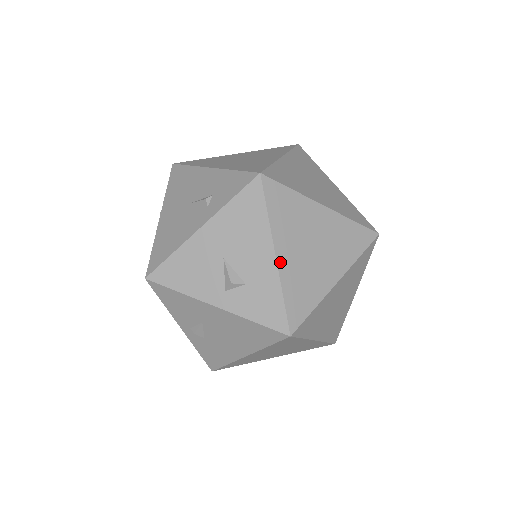
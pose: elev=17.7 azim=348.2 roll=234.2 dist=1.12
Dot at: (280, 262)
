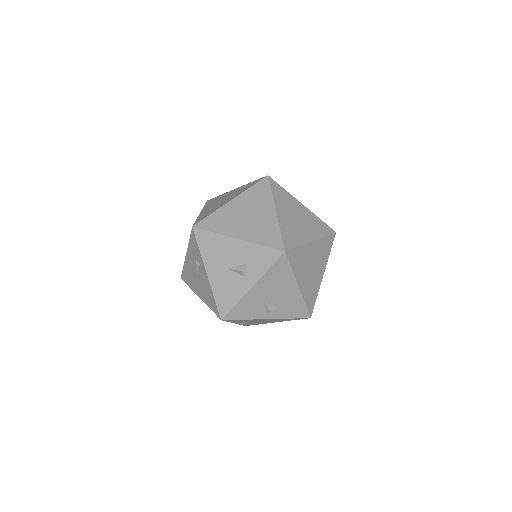
Dot at: (242, 238)
